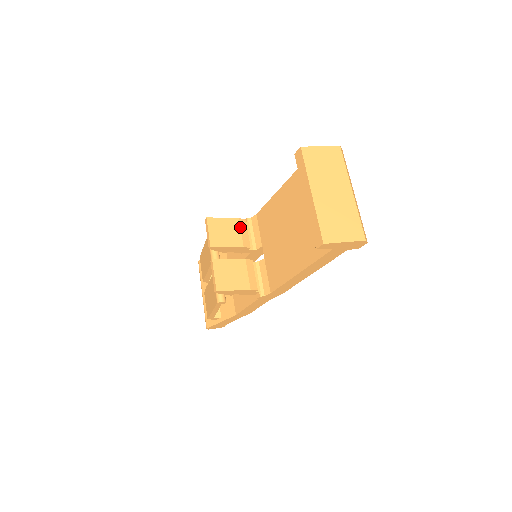
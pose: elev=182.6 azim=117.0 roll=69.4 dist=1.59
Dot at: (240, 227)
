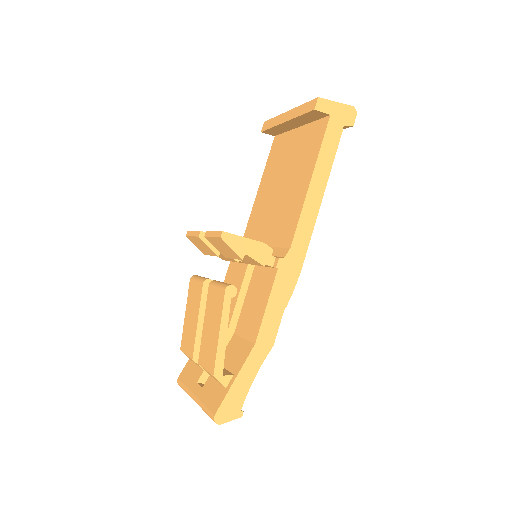
Dot at: occluded
